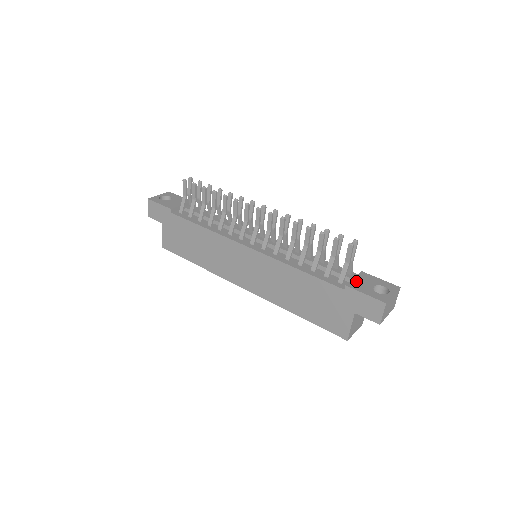
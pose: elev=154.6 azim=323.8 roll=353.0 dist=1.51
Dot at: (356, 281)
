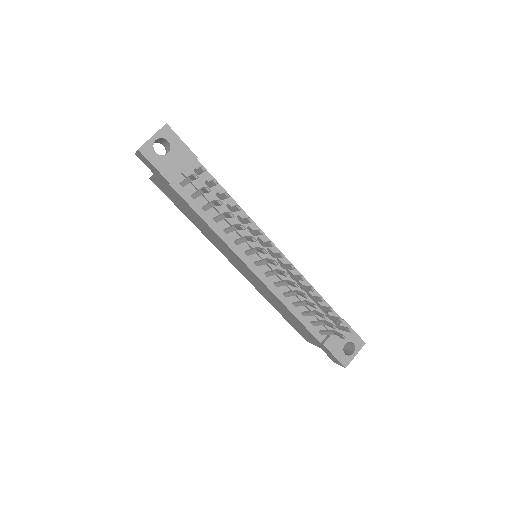
Dot at: (334, 337)
